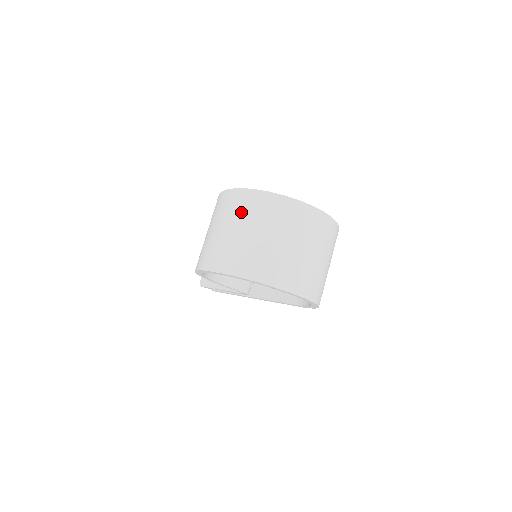
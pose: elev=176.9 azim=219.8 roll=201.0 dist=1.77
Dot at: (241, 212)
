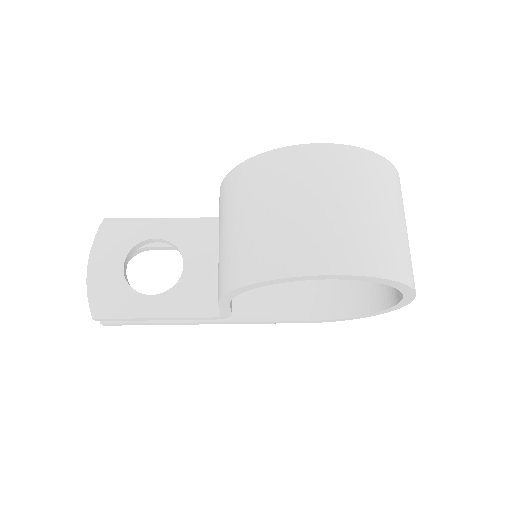
Dot at: (359, 180)
